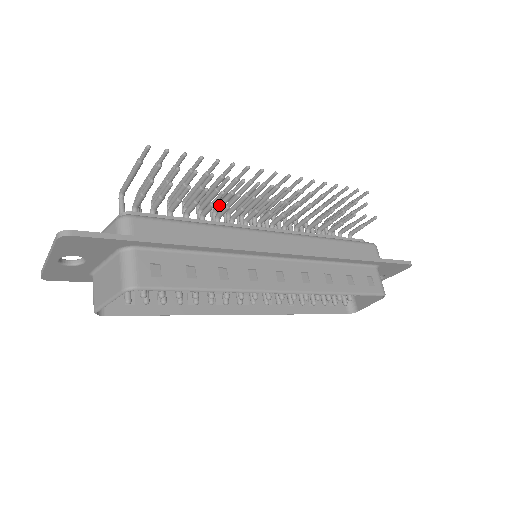
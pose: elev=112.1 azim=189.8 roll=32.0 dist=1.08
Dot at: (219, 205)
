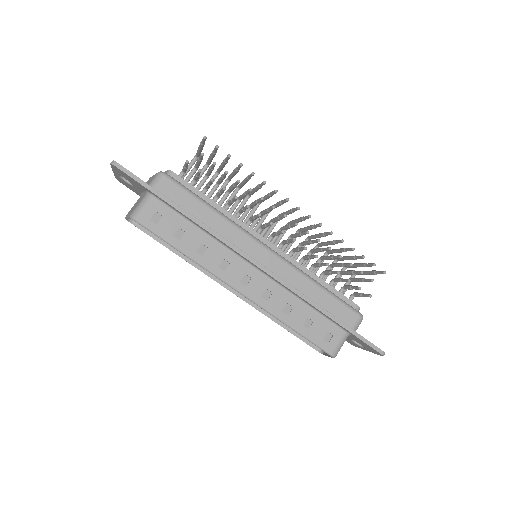
Dot at: (251, 204)
